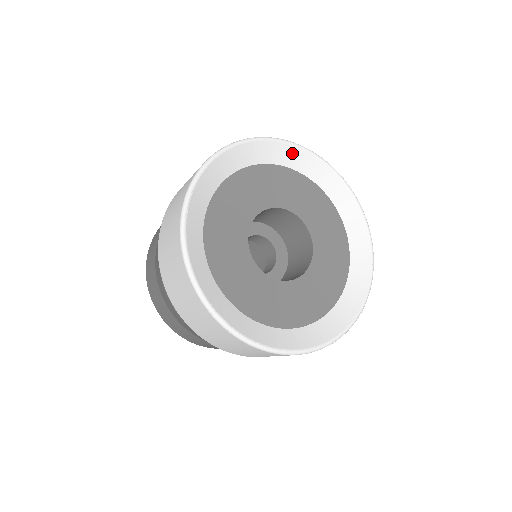
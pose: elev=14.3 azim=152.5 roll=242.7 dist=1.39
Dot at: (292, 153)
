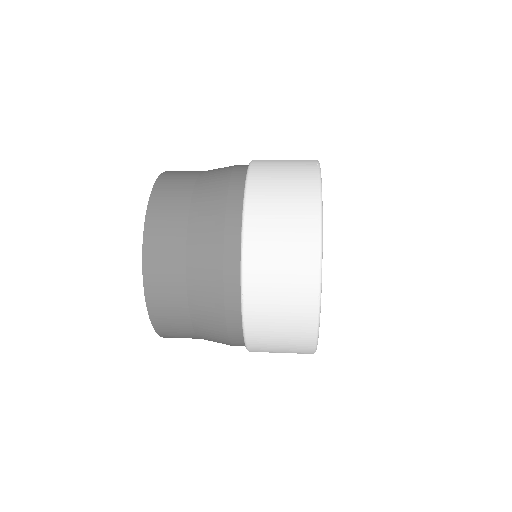
Dot at: occluded
